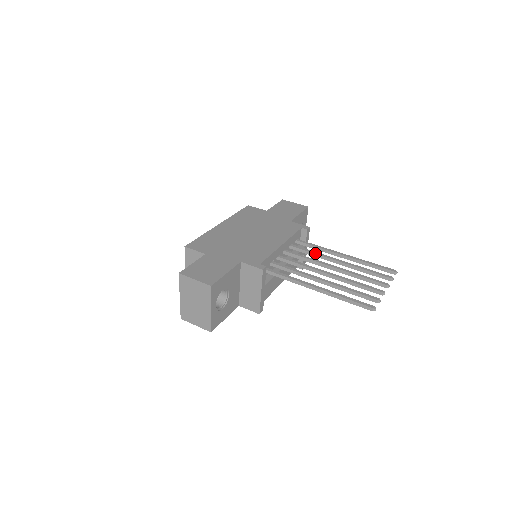
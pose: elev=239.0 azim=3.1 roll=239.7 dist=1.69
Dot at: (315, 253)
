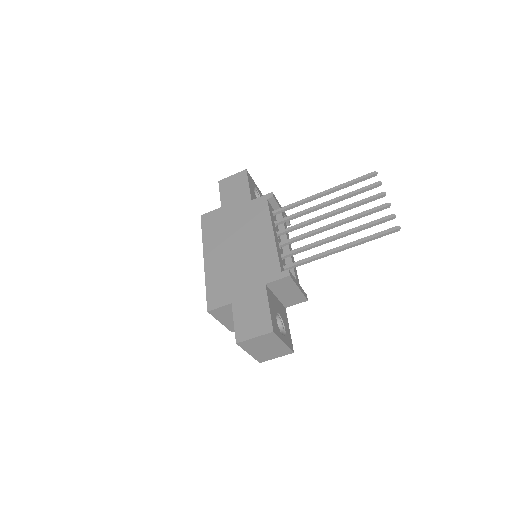
Dot at: (301, 213)
